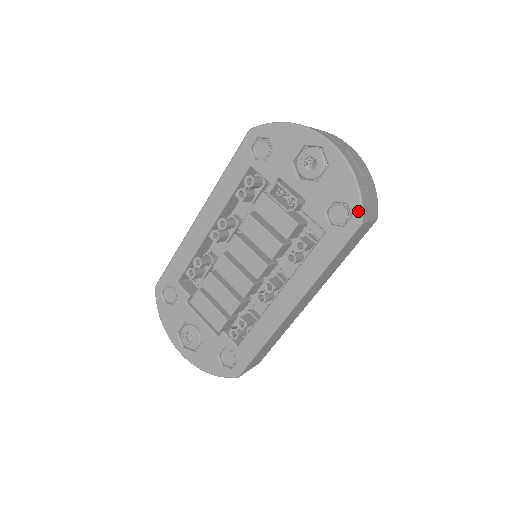
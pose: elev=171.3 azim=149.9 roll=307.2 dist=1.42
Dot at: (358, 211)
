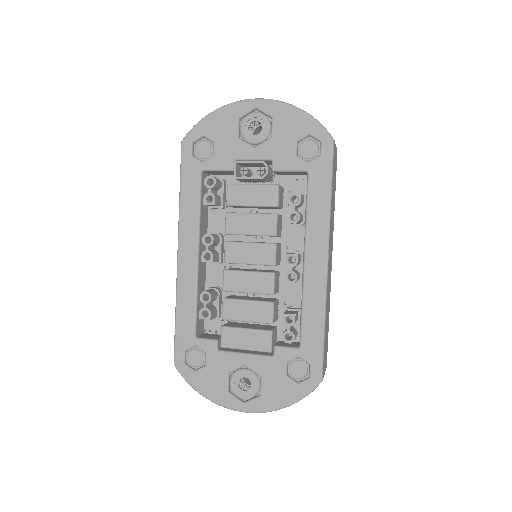
Dot at: (323, 133)
